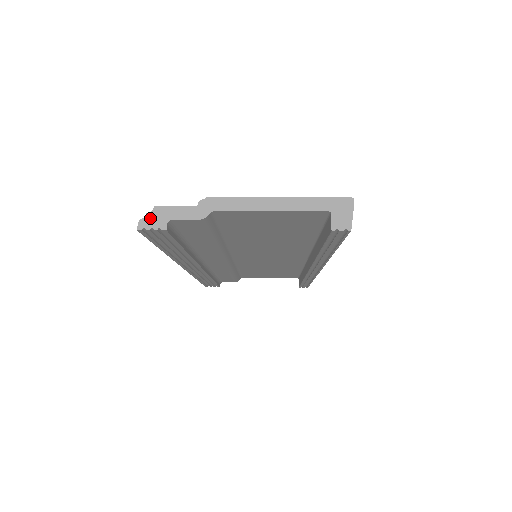
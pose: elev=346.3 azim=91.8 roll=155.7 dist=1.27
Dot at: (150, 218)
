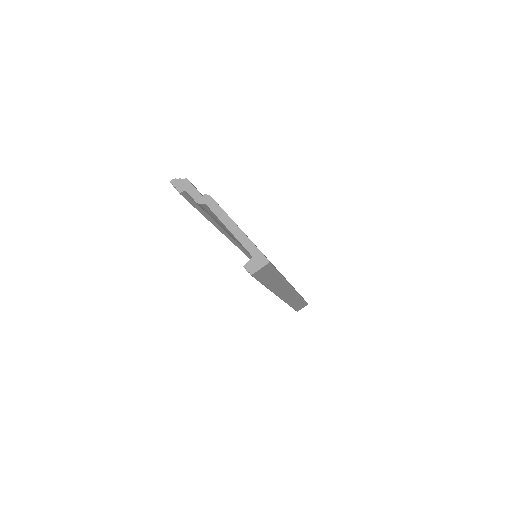
Dot at: (179, 182)
